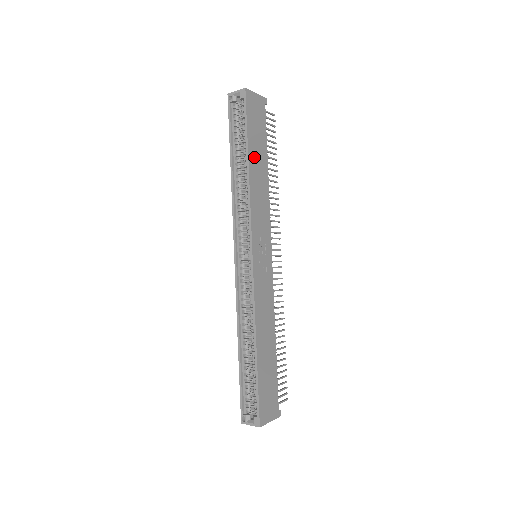
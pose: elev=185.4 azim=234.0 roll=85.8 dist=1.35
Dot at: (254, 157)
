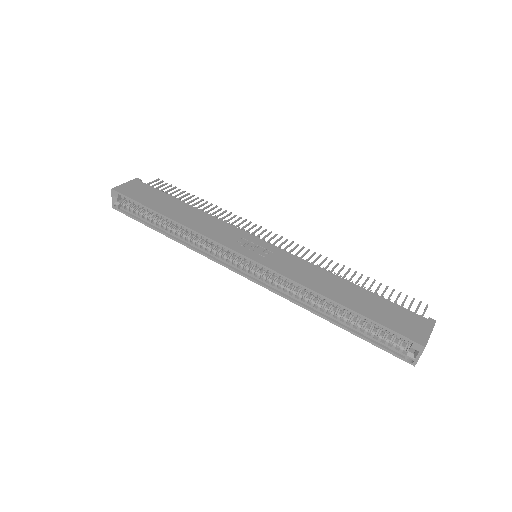
Dot at: (168, 210)
